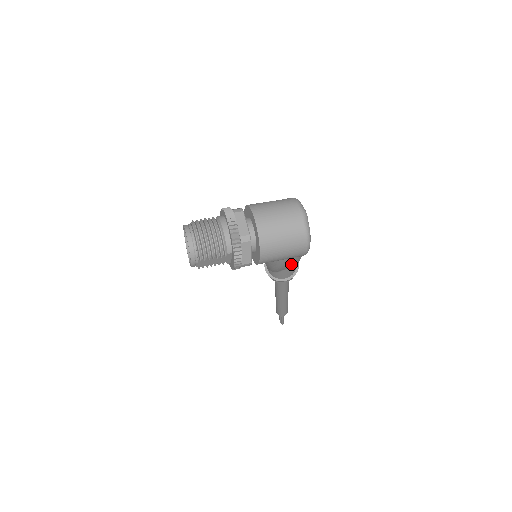
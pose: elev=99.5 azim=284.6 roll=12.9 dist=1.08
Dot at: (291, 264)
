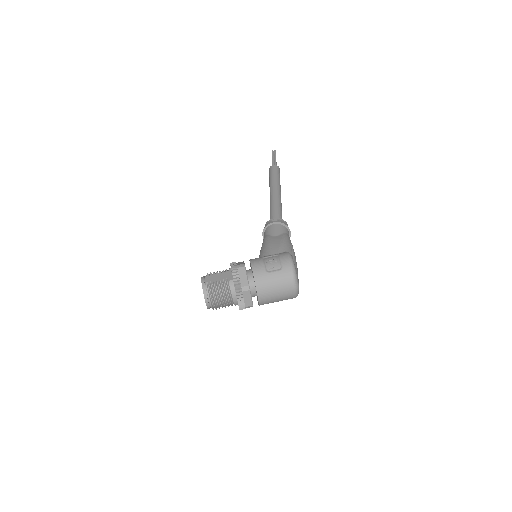
Dot at: occluded
